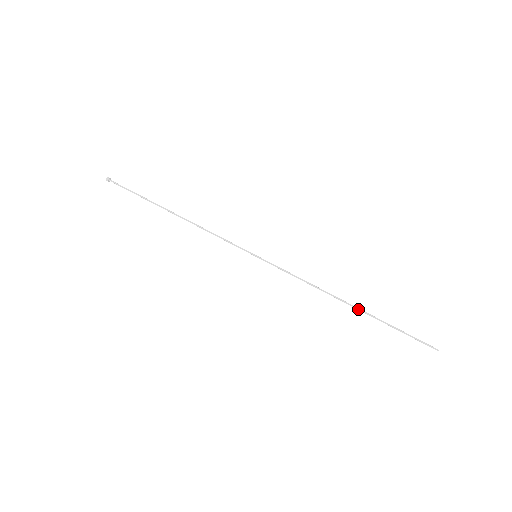
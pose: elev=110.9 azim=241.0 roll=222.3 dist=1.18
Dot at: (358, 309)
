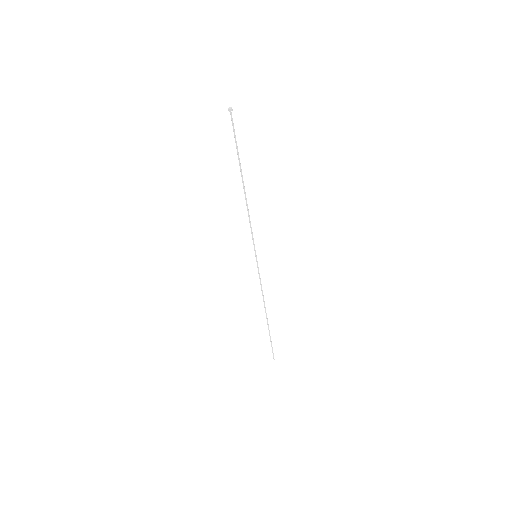
Dot at: (267, 321)
